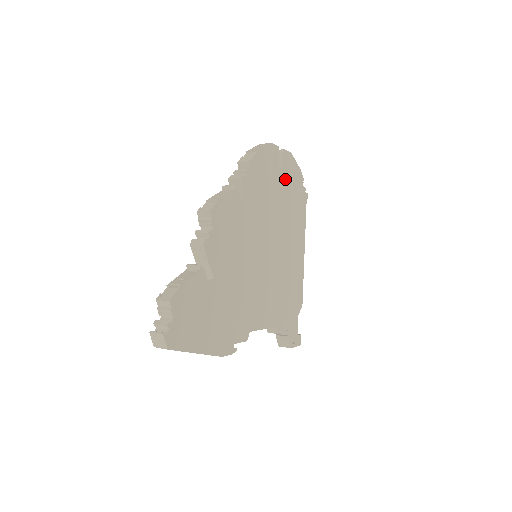
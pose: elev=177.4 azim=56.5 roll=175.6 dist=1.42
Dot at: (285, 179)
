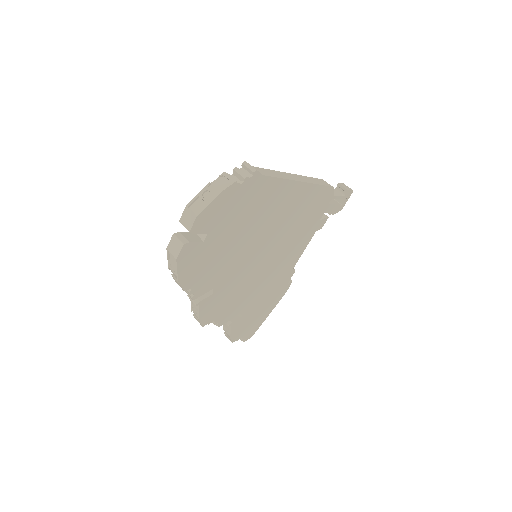
Dot at: (219, 227)
